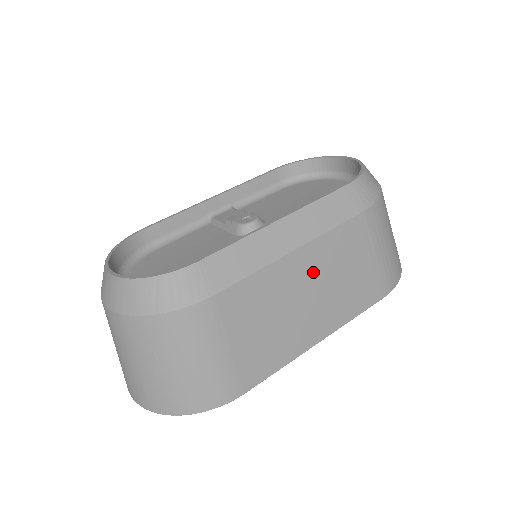
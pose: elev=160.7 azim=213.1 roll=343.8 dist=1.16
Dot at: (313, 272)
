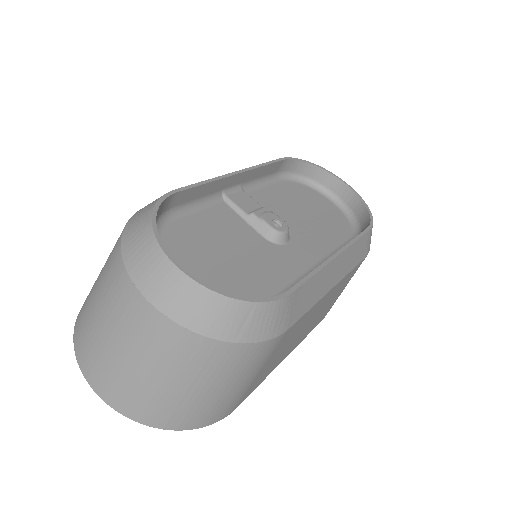
Dot at: (324, 304)
